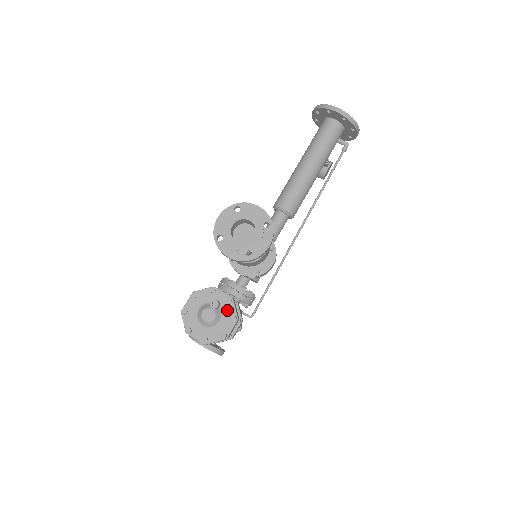
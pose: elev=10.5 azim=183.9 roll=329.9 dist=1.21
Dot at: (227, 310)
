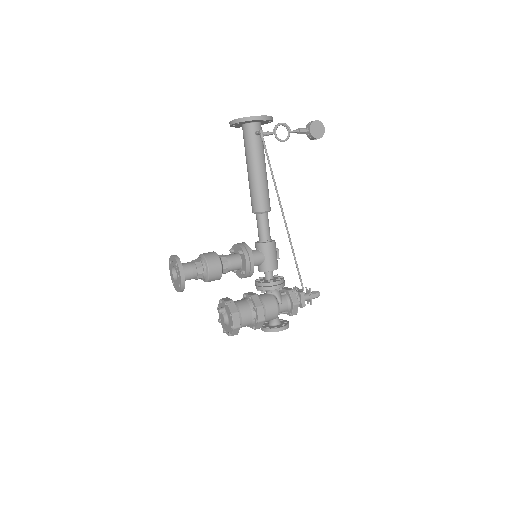
Dot at: (227, 311)
